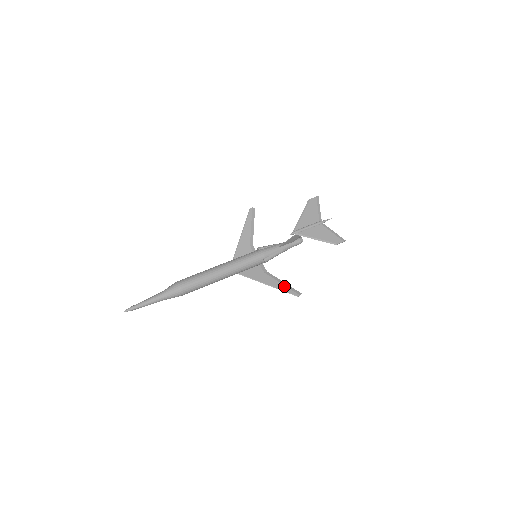
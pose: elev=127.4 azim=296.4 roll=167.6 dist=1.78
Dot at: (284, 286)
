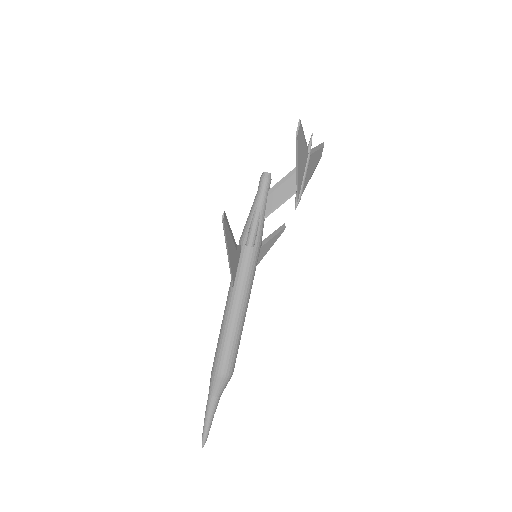
Dot at: (274, 238)
